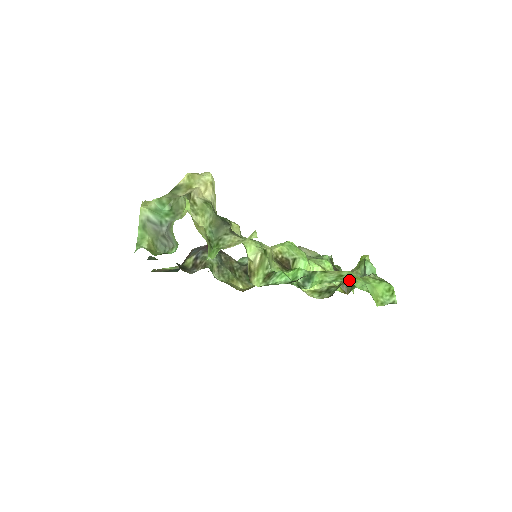
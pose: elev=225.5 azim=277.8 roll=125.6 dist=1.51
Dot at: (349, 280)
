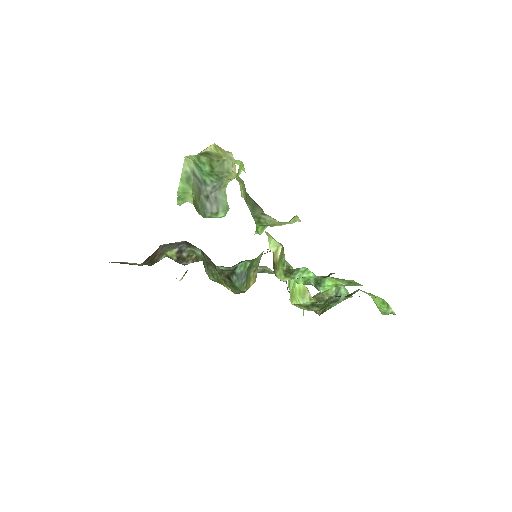
Dot at: occluded
